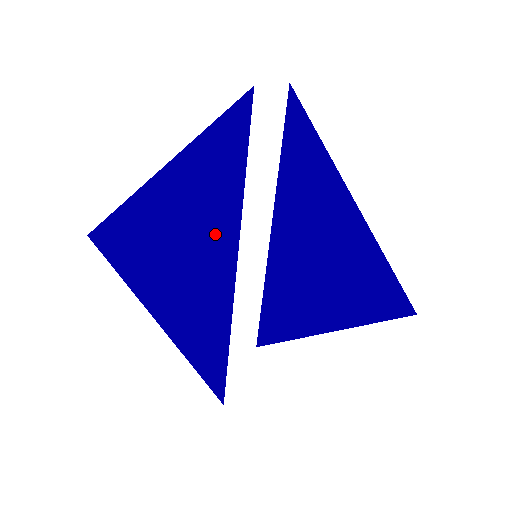
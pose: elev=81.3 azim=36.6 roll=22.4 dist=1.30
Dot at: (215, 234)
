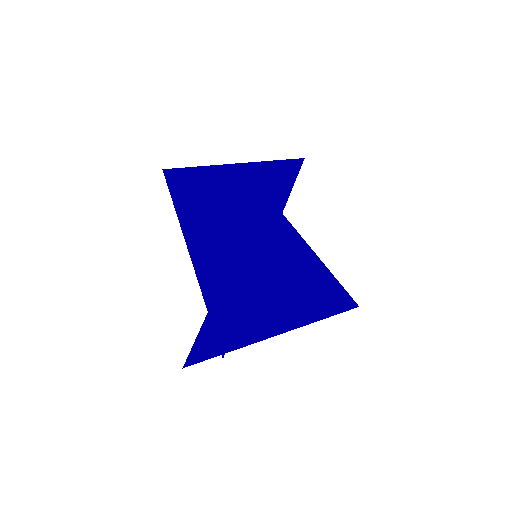
Dot at: (263, 215)
